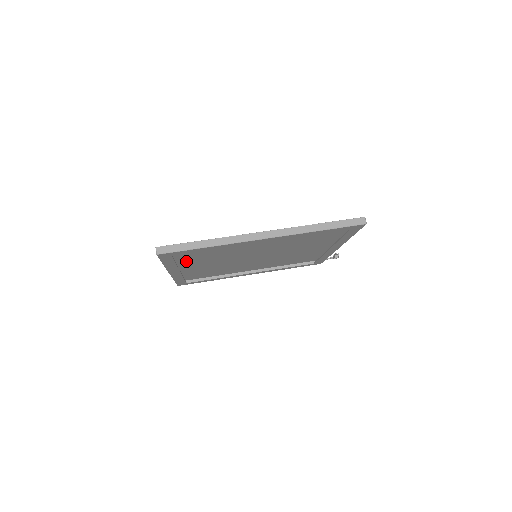
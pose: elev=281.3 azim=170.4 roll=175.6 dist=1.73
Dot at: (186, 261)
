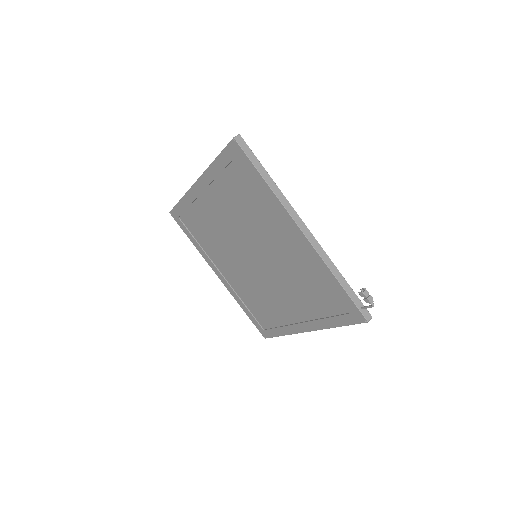
Dot at: (215, 254)
